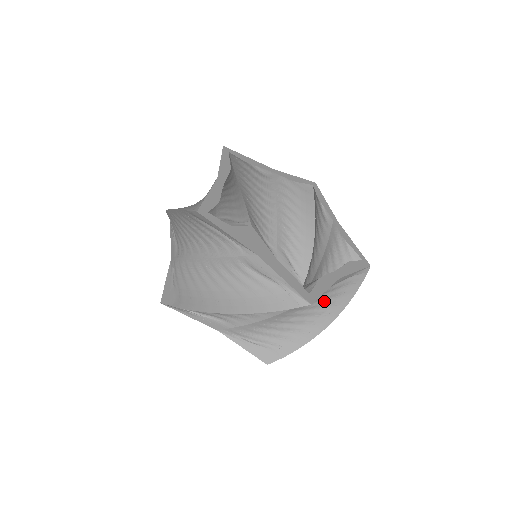
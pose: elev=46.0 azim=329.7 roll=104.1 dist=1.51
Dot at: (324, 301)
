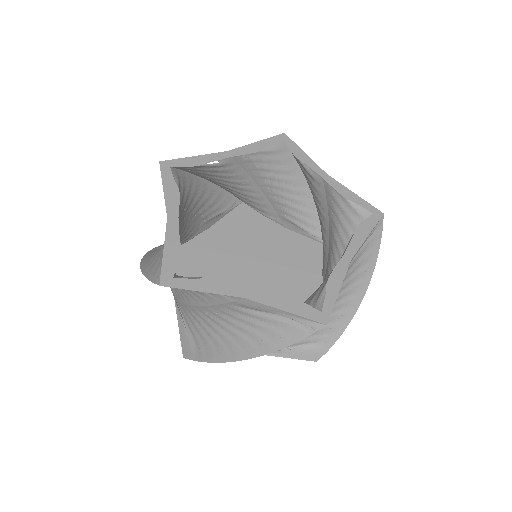
Dot at: (245, 326)
